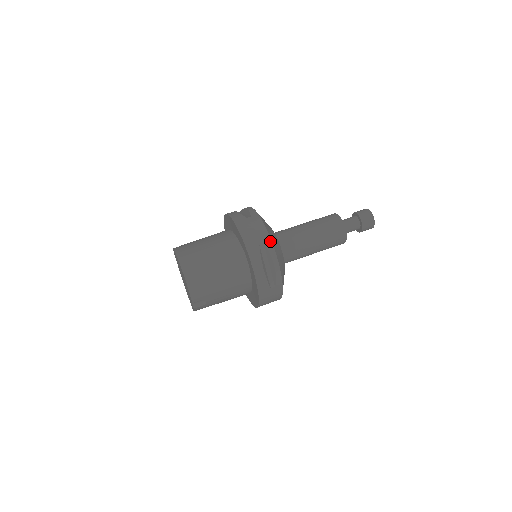
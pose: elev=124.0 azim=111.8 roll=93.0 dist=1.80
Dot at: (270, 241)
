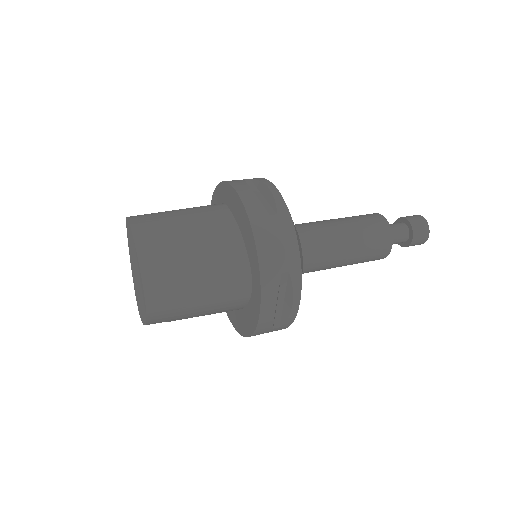
Dot at: (299, 269)
